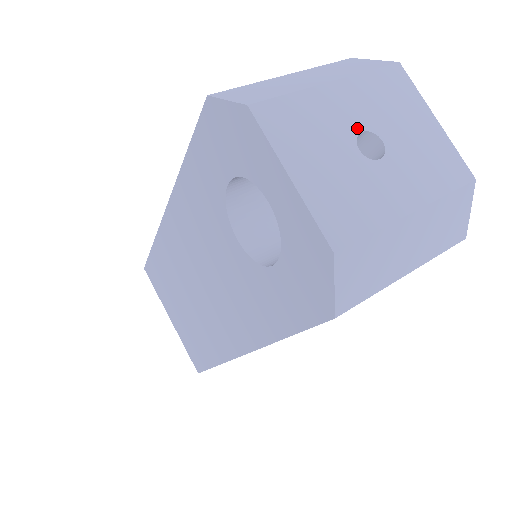
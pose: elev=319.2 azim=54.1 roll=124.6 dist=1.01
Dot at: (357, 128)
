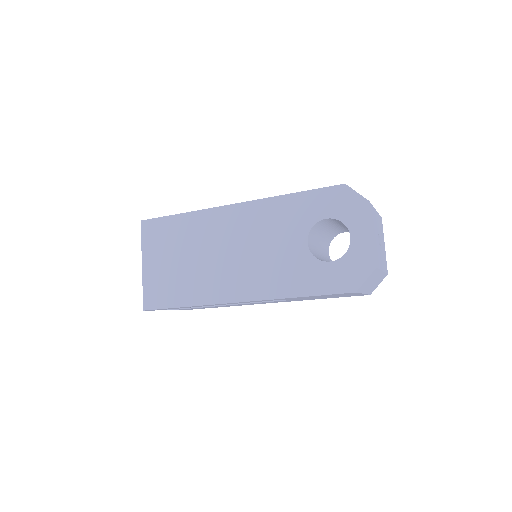
Dot at: (378, 232)
